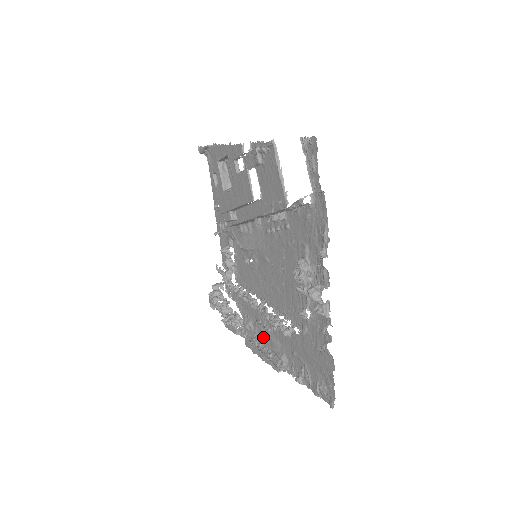
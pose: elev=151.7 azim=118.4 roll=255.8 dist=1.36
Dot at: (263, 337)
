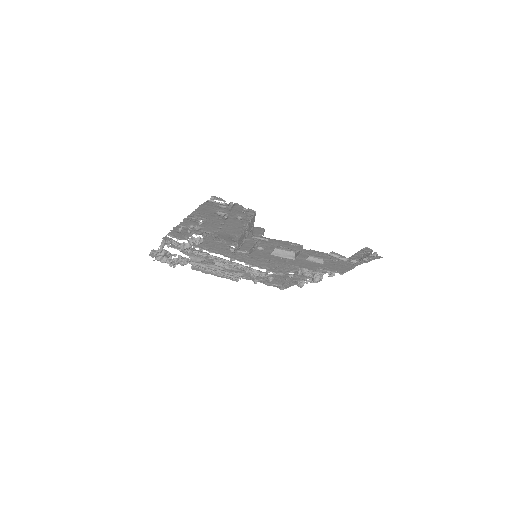
Dot at: (216, 266)
